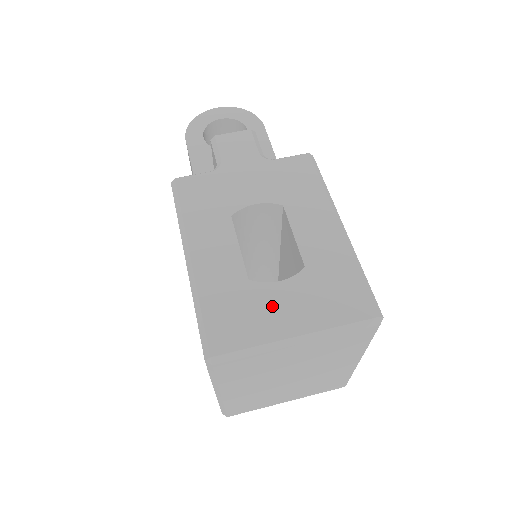
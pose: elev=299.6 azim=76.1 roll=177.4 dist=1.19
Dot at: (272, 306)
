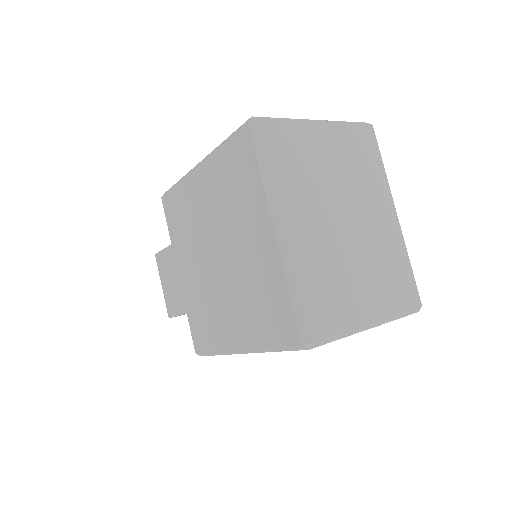
Dot at: occluded
